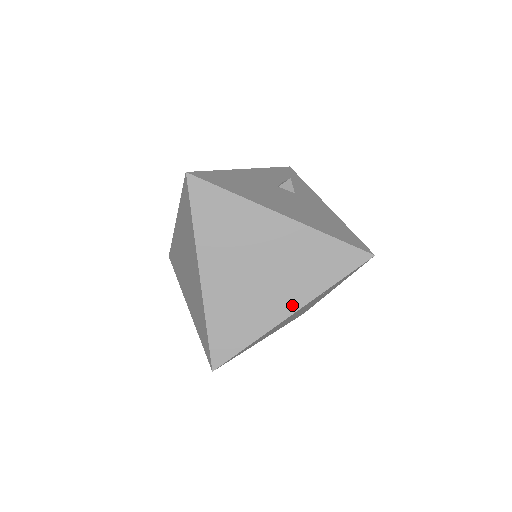
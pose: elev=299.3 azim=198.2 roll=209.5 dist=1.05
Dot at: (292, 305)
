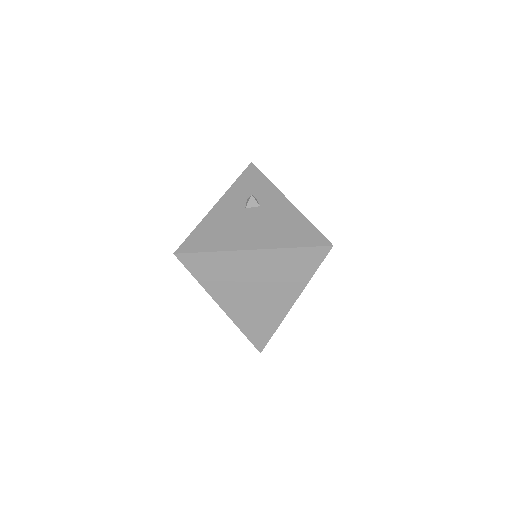
Dot at: (291, 299)
